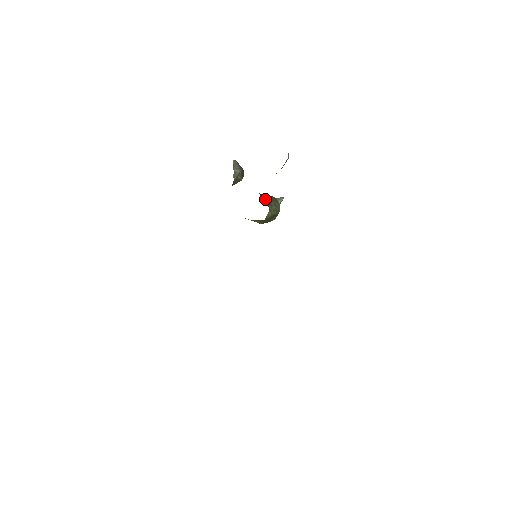
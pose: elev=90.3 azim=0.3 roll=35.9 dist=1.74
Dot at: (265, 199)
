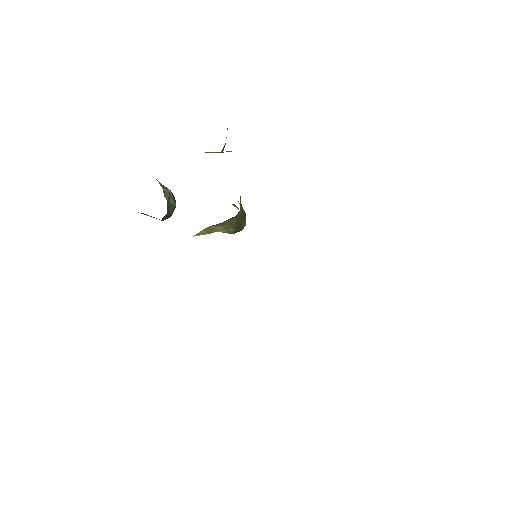
Dot at: occluded
